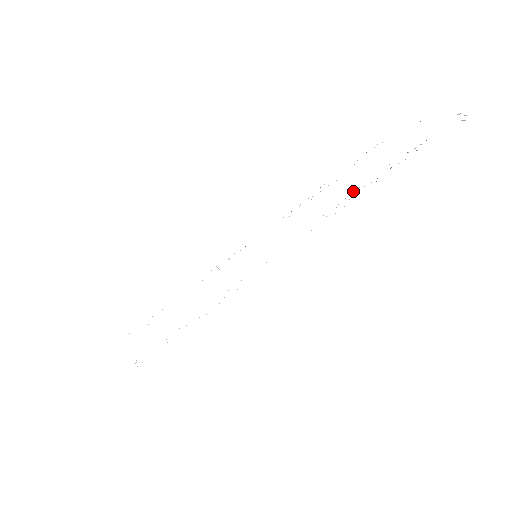
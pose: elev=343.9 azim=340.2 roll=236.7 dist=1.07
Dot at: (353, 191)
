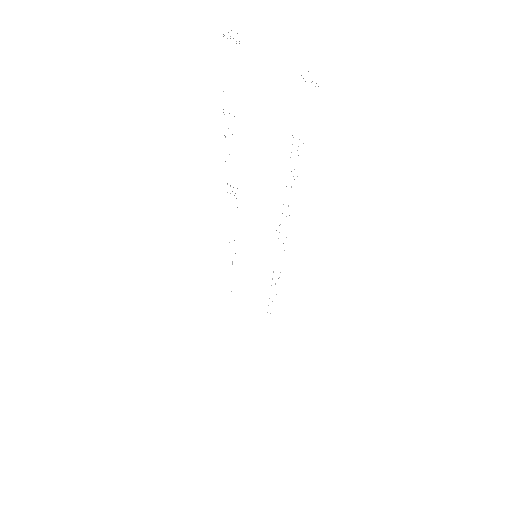
Dot at: occluded
